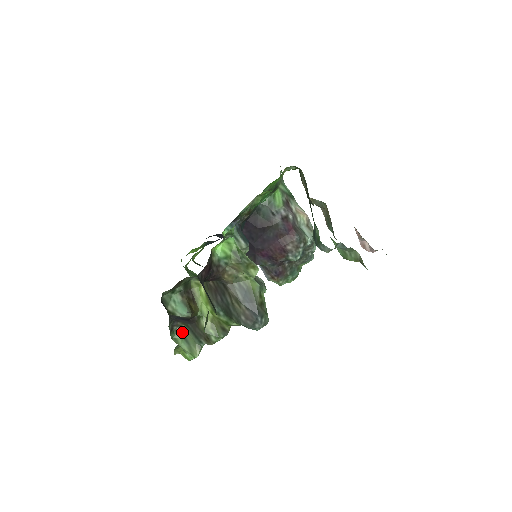
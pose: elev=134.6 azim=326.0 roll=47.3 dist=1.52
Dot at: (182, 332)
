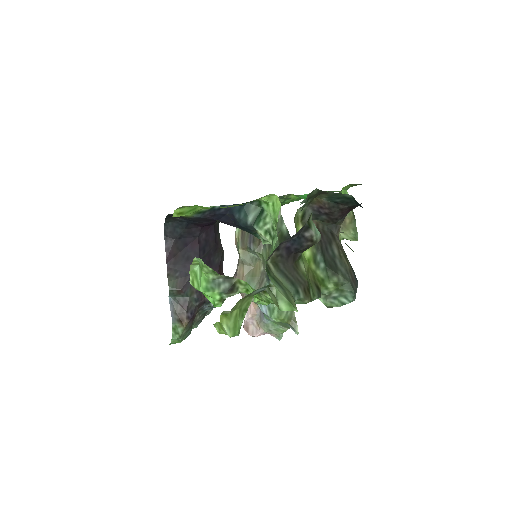
Dot at: (269, 270)
